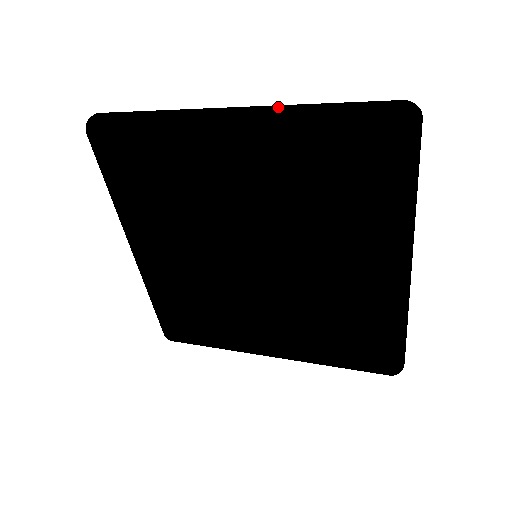
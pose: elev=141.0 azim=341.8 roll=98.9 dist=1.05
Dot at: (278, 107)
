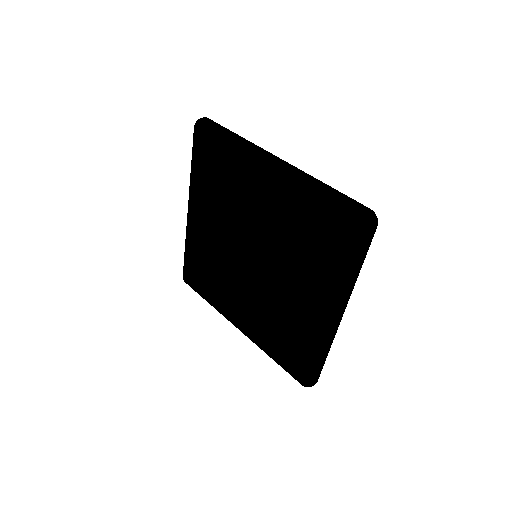
Dot at: (302, 173)
